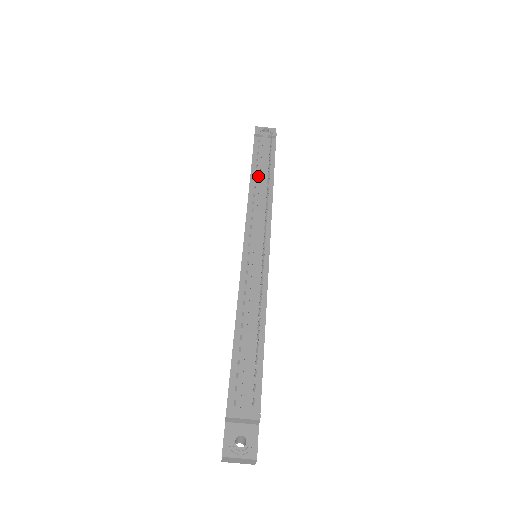
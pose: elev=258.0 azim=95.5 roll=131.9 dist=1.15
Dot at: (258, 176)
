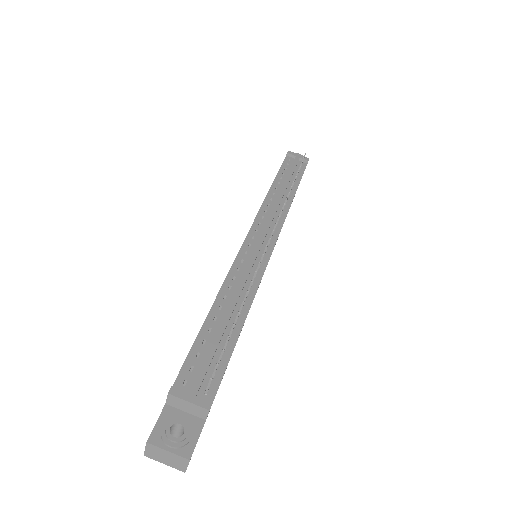
Dot at: (280, 186)
